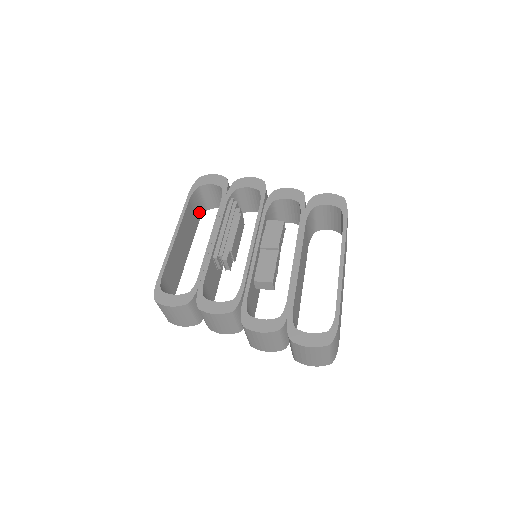
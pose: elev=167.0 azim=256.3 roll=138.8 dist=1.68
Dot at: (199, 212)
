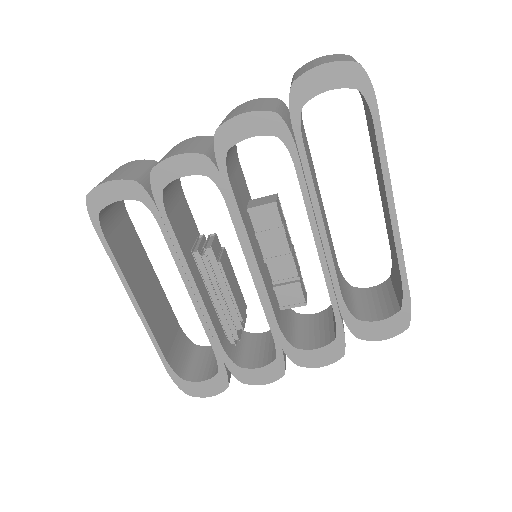
Dot at: (175, 361)
